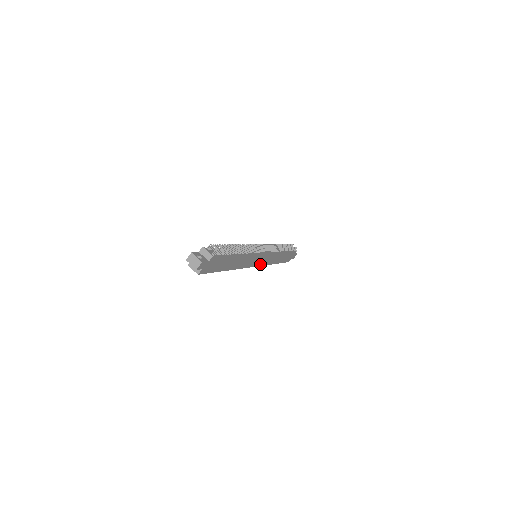
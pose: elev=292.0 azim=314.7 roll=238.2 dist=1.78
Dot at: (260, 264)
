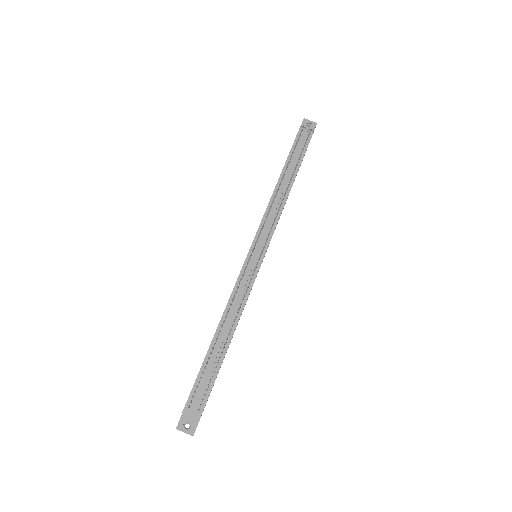
Dot at: occluded
